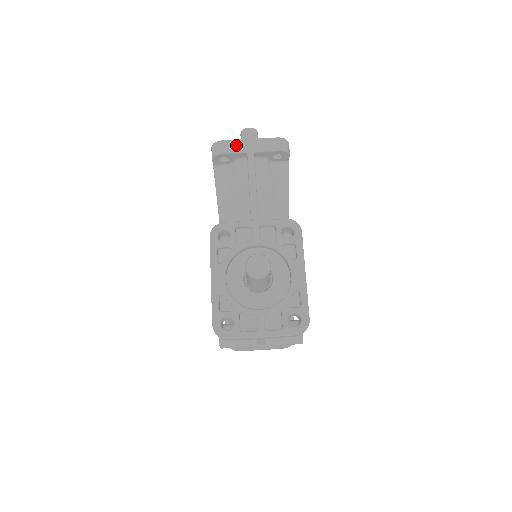
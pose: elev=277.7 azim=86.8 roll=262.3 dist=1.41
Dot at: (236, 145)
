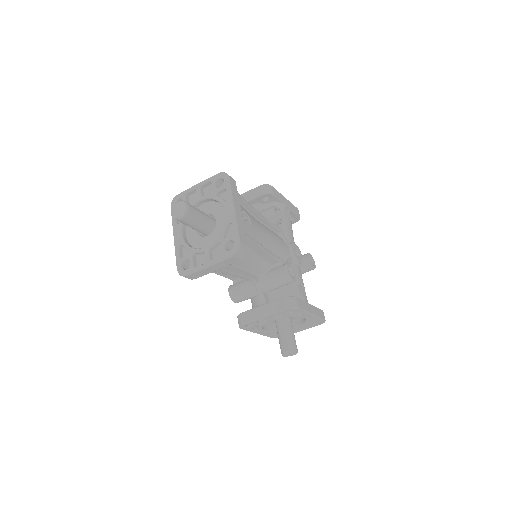
Dot at: (201, 273)
